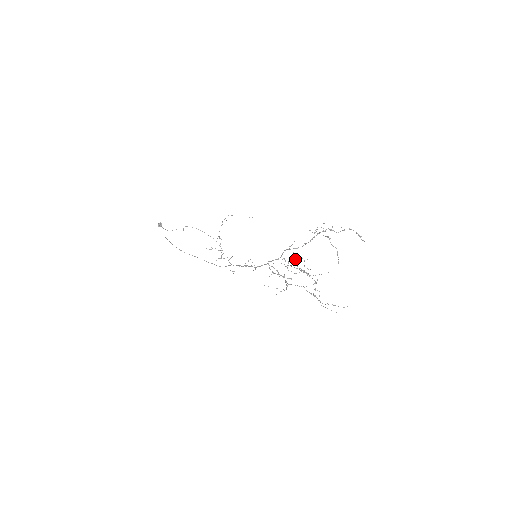
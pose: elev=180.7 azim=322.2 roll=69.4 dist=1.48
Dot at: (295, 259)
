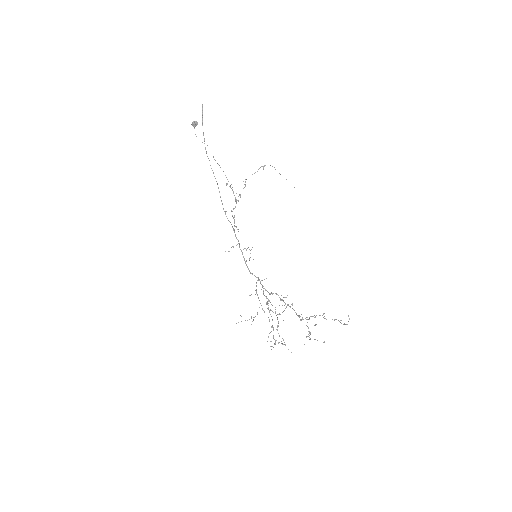
Dot at: (280, 300)
